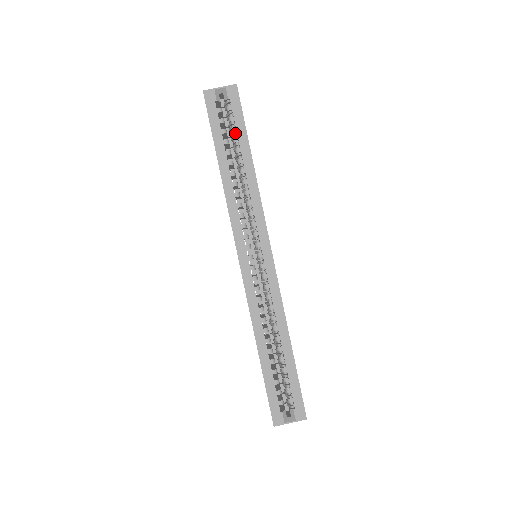
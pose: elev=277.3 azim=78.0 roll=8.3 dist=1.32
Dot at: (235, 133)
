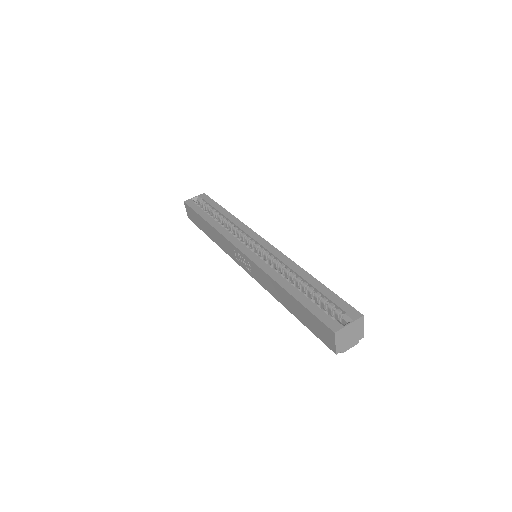
Dot at: (212, 209)
